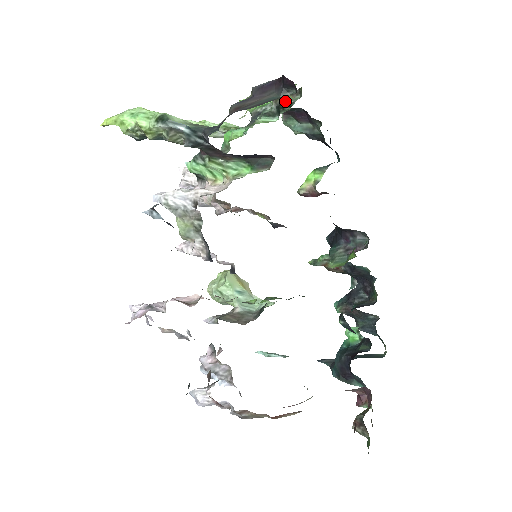
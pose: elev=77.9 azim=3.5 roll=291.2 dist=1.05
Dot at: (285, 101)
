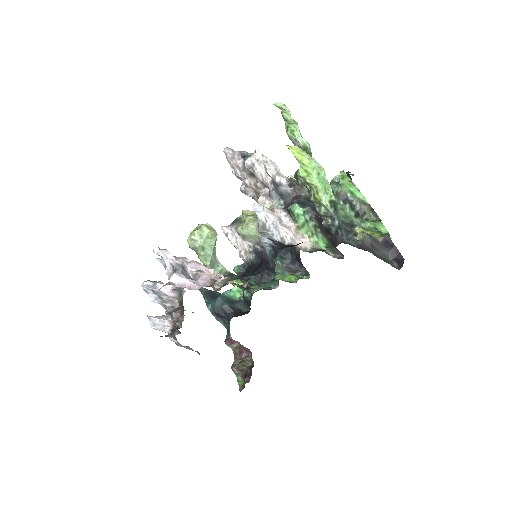
Dot at: (367, 214)
